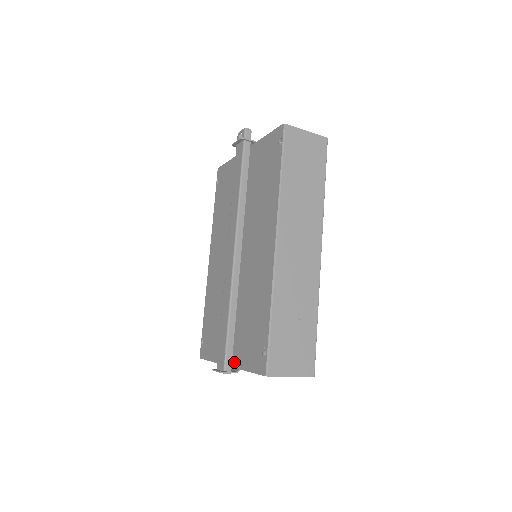
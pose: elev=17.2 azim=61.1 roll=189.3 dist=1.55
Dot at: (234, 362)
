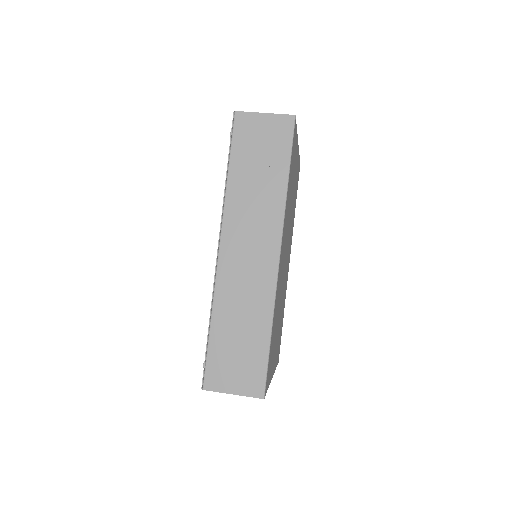
Dot at: occluded
